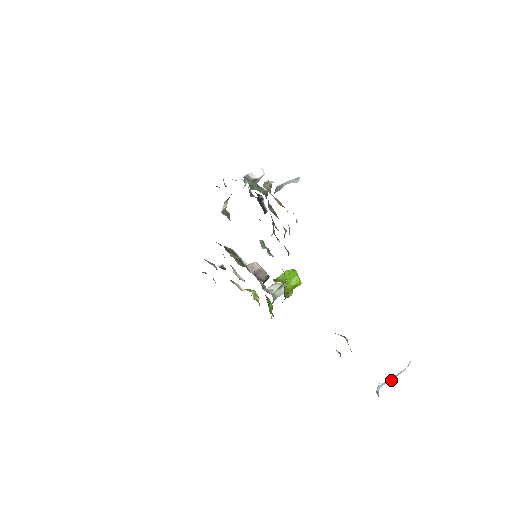
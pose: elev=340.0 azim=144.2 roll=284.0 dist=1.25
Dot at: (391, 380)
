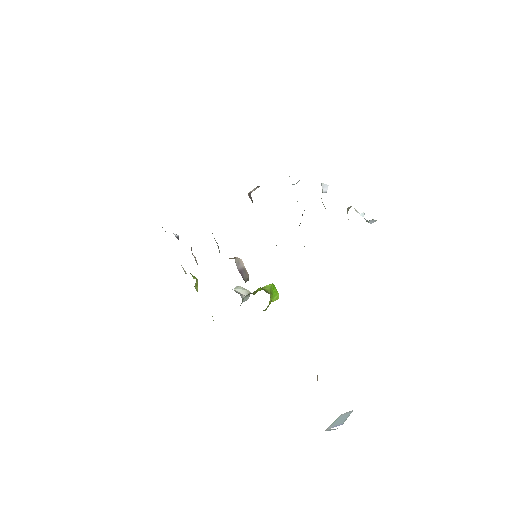
Dot at: (335, 426)
